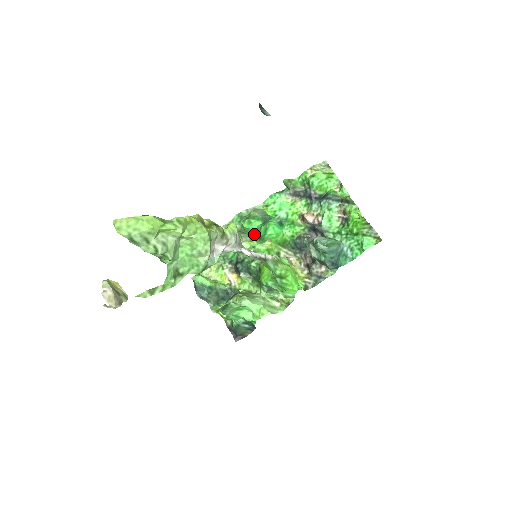
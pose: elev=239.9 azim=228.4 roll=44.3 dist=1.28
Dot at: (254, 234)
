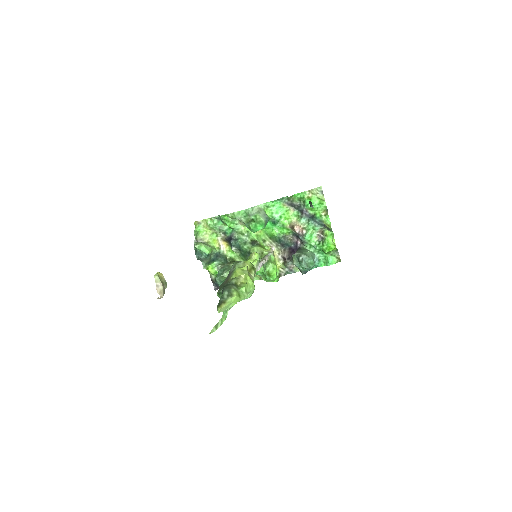
Dot at: occluded
